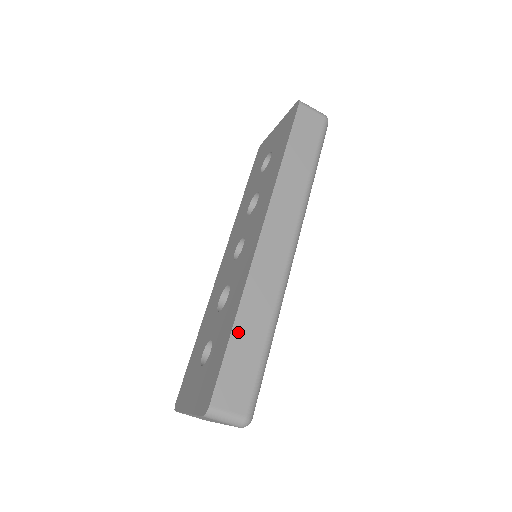
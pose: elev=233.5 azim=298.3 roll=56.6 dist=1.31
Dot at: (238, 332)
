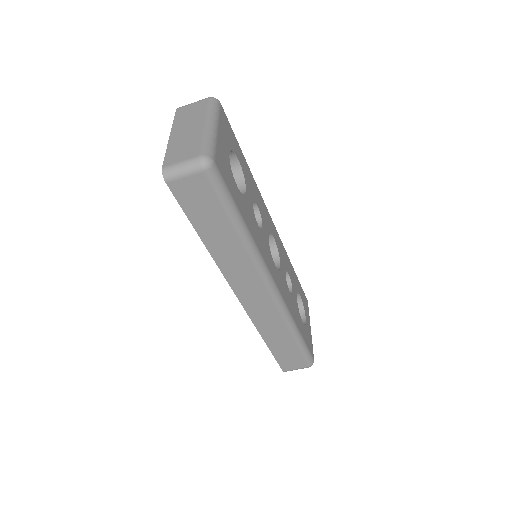
Dot at: (272, 345)
